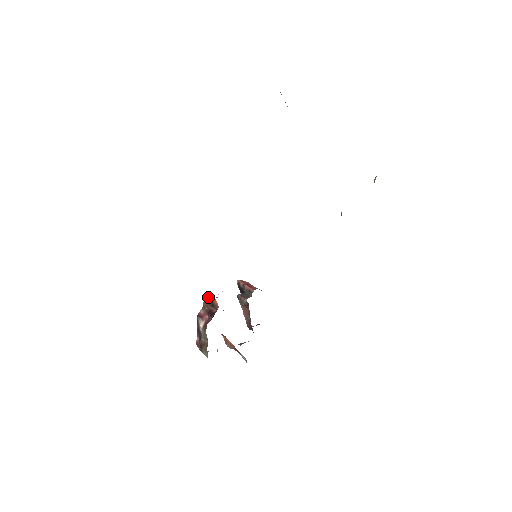
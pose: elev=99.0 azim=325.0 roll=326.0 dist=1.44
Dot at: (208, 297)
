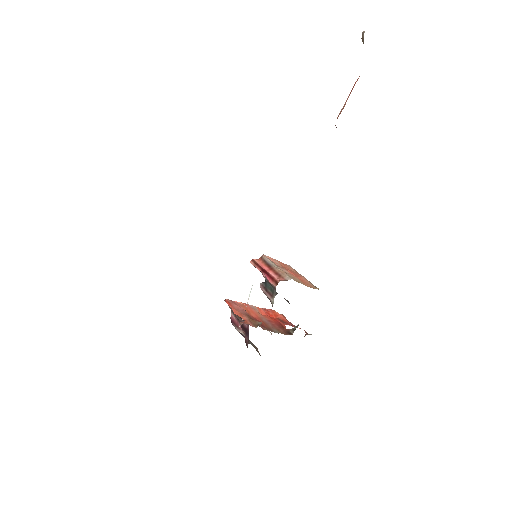
Dot at: (230, 306)
